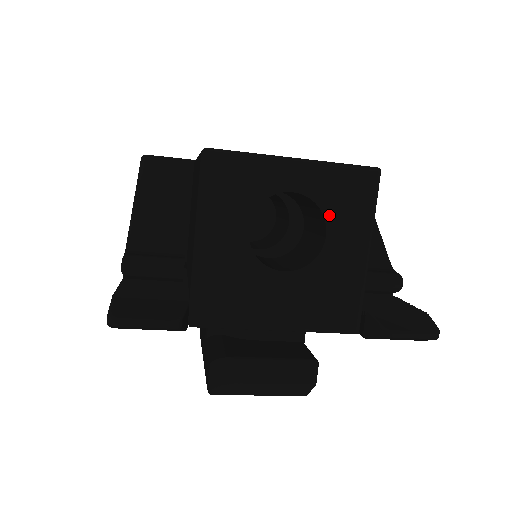
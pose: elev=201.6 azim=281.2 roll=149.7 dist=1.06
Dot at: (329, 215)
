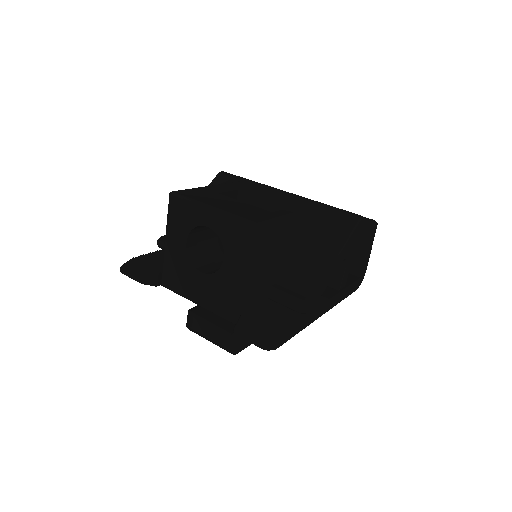
Dot at: (226, 246)
